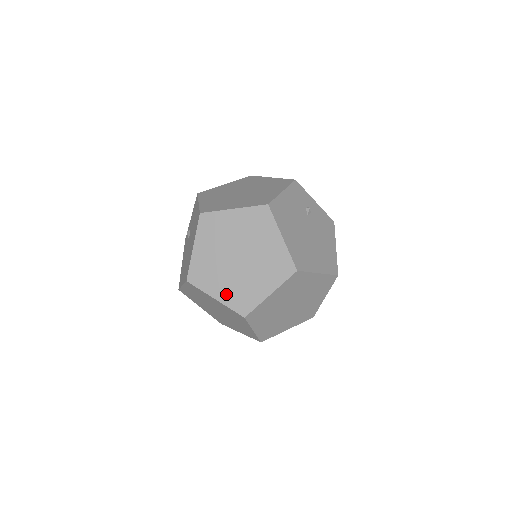
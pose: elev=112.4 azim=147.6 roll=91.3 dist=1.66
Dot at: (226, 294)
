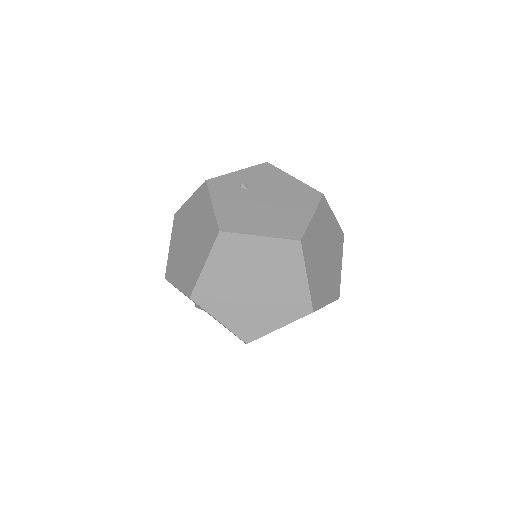
Dot at: (281, 316)
